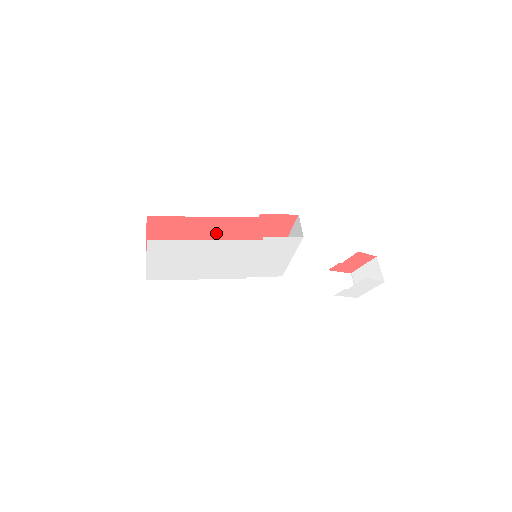
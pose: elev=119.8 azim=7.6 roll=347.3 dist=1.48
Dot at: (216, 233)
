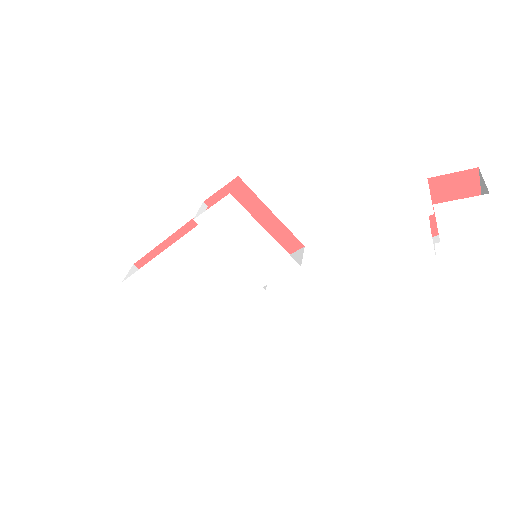
Dot at: occluded
